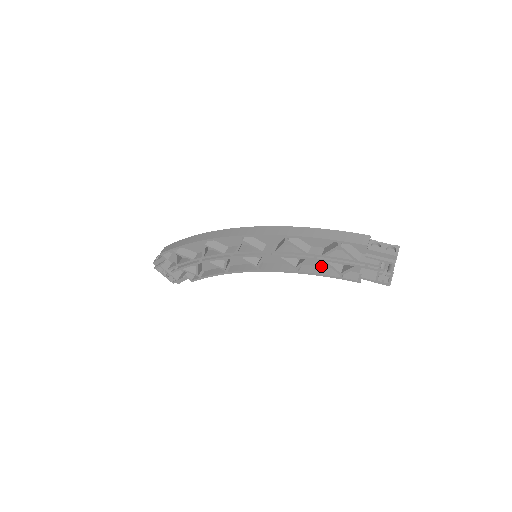
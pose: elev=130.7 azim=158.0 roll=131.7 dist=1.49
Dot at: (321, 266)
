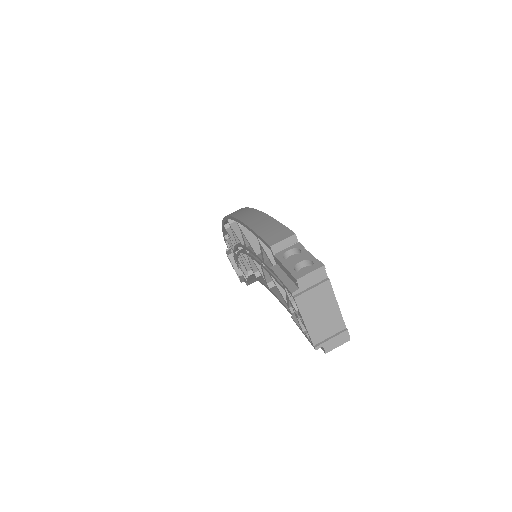
Dot at: occluded
